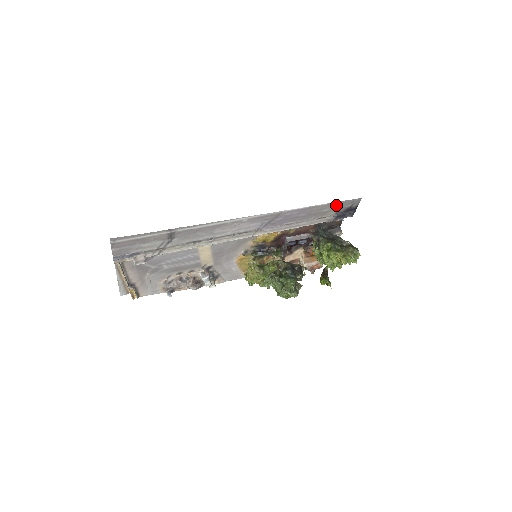
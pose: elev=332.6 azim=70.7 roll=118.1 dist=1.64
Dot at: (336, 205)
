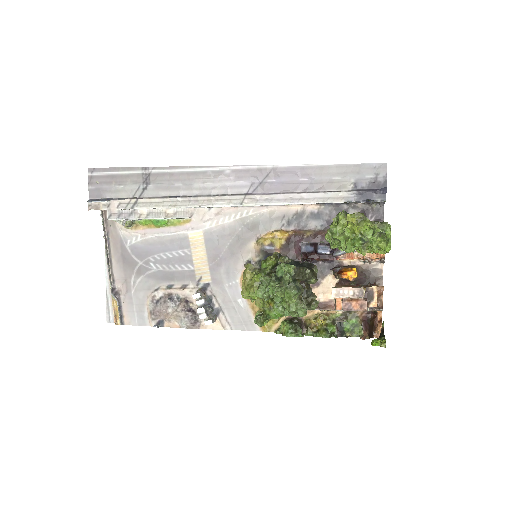
Dot at: (350, 171)
